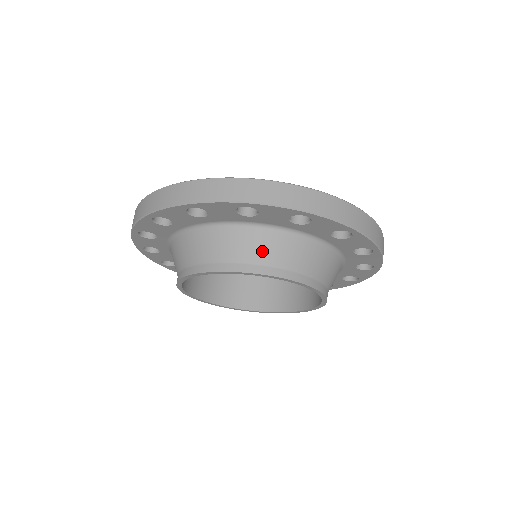
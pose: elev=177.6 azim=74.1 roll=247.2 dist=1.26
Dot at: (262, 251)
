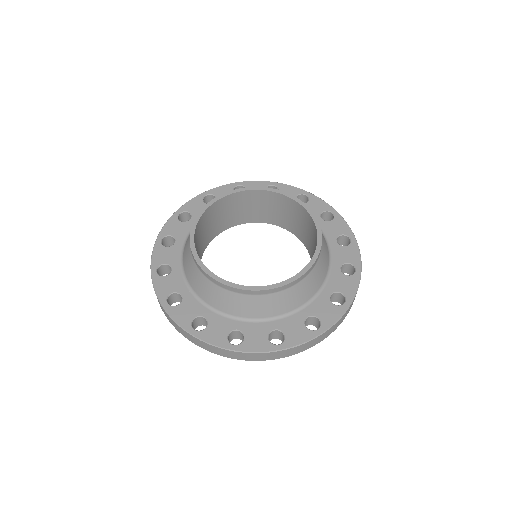
Dot at: occluded
